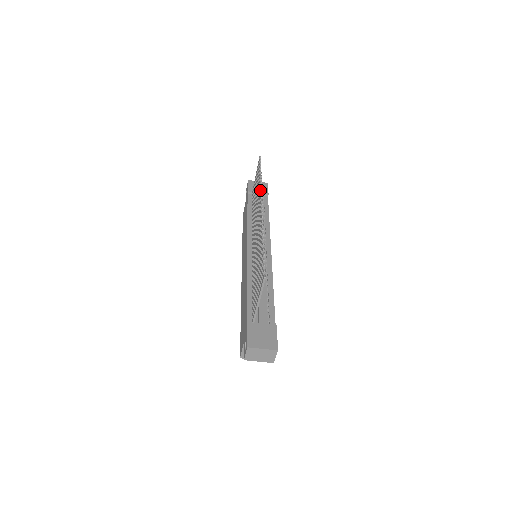
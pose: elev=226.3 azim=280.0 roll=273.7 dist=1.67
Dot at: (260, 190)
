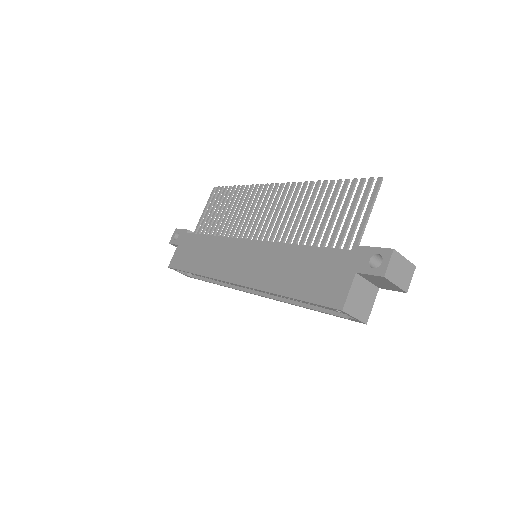
Dot at: (257, 185)
